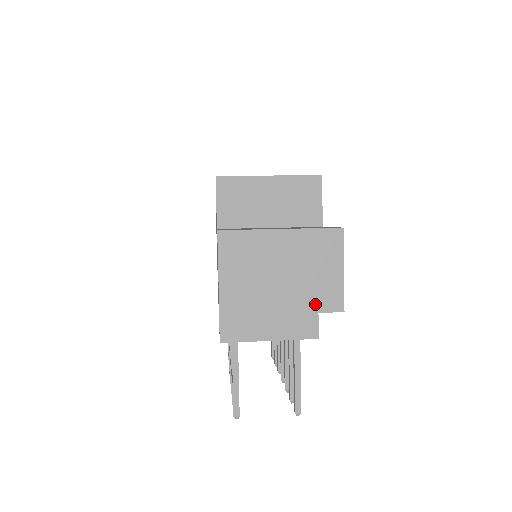
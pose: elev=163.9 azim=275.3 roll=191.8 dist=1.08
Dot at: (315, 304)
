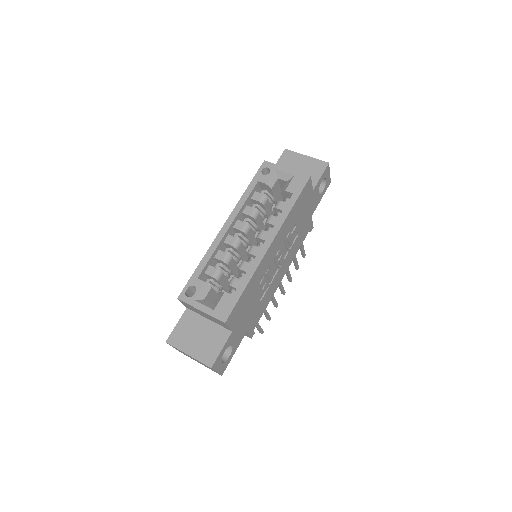
Dot at: occluded
